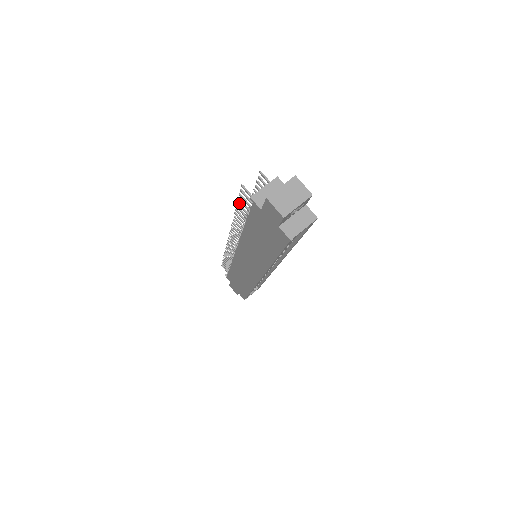
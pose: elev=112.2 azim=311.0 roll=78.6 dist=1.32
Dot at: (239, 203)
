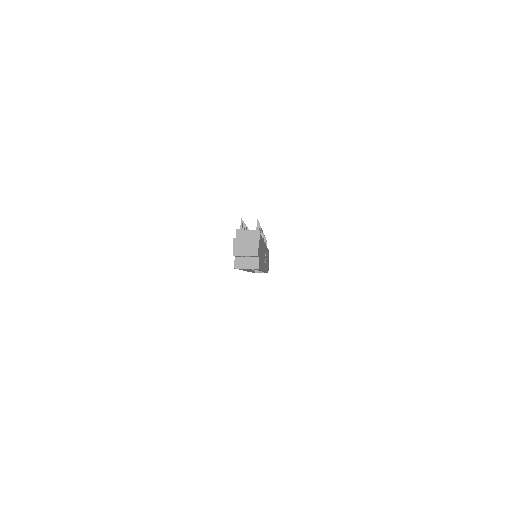
Dot at: (244, 224)
